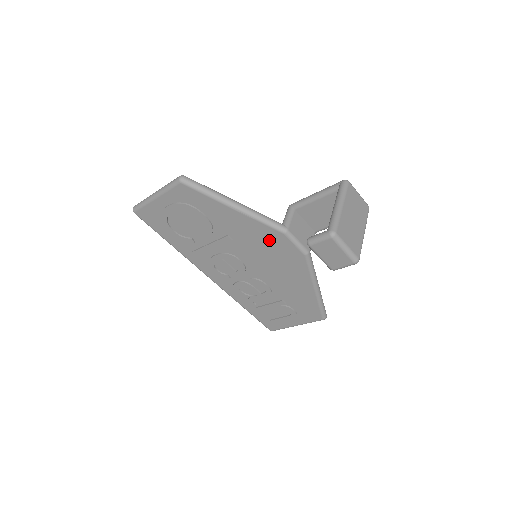
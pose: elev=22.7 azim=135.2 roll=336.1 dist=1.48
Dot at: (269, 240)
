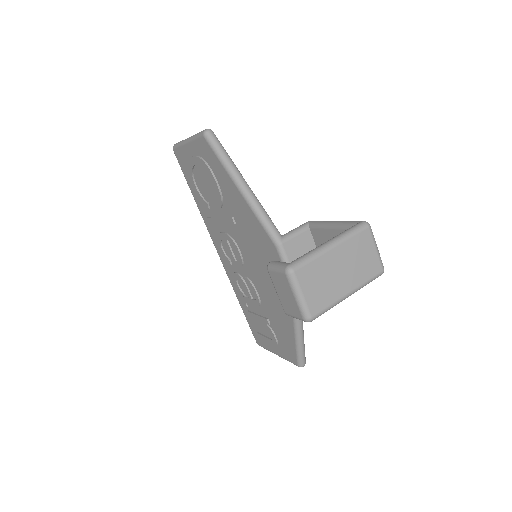
Dot at: (263, 244)
